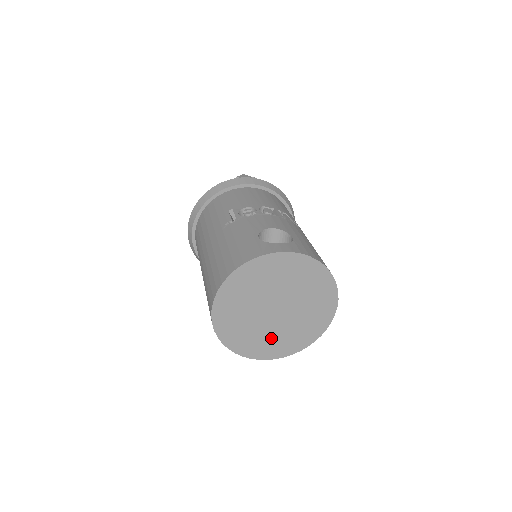
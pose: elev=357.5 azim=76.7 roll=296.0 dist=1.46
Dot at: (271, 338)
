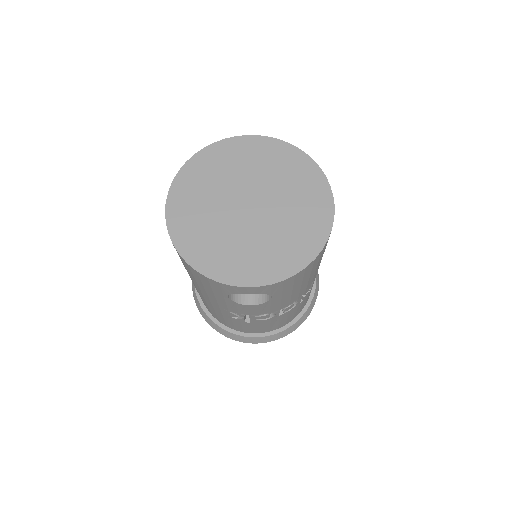
Dot at: (247, 250)
